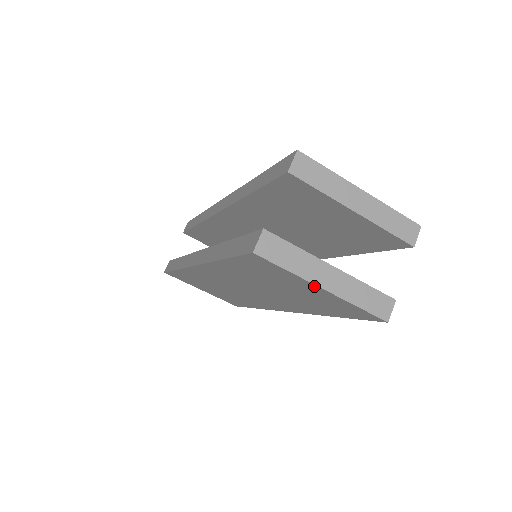
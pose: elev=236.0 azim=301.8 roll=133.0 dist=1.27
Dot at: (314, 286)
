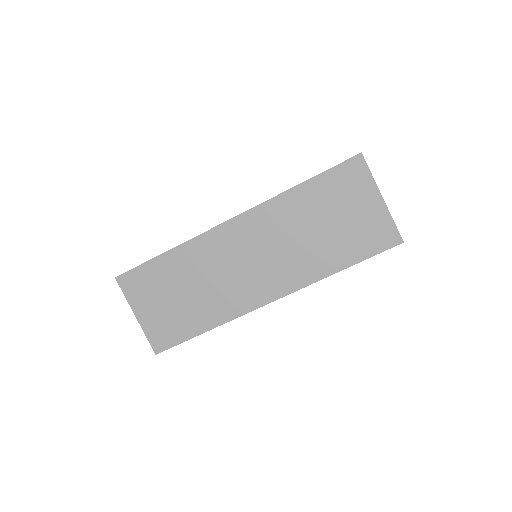
Dot at: (377, 195)
